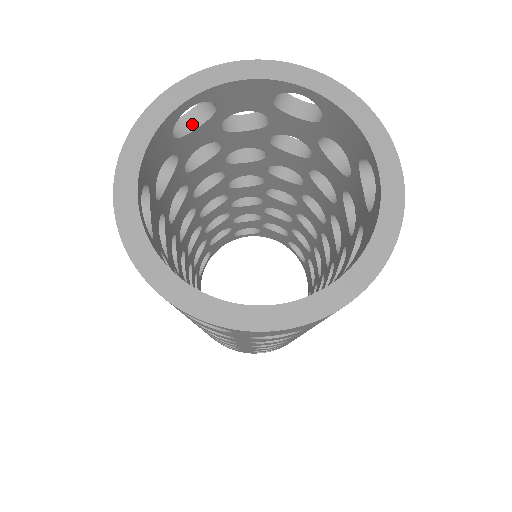
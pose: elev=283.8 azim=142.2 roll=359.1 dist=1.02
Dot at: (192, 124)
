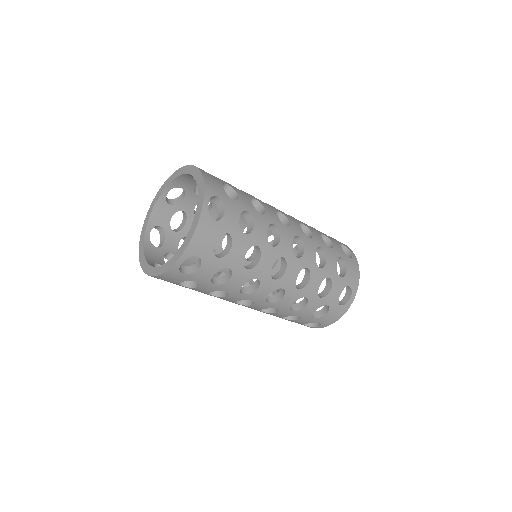
Dot at: (182, 197)
